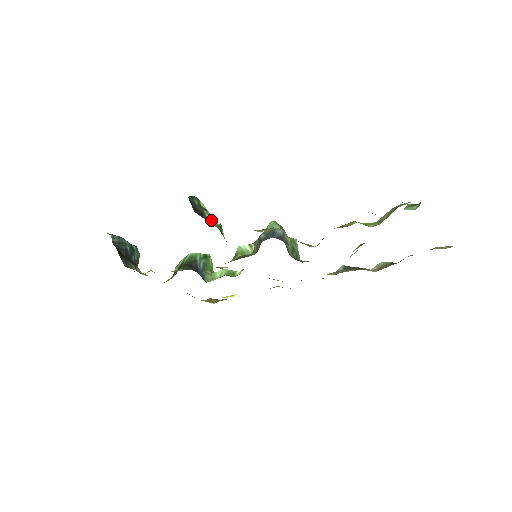
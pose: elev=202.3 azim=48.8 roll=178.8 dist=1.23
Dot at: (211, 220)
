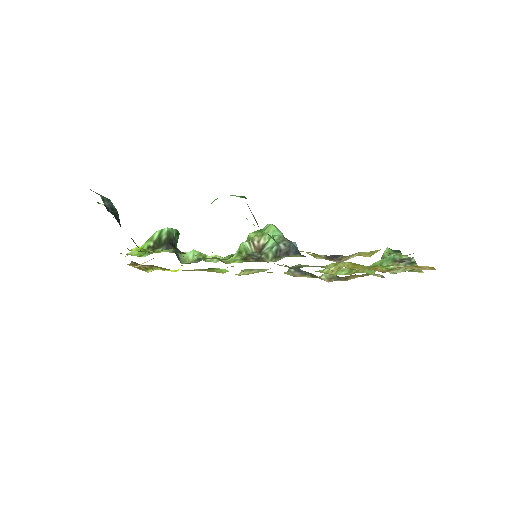
Dot at: occluded
